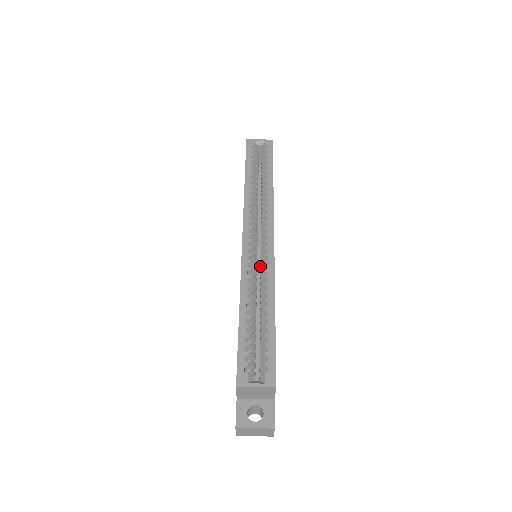
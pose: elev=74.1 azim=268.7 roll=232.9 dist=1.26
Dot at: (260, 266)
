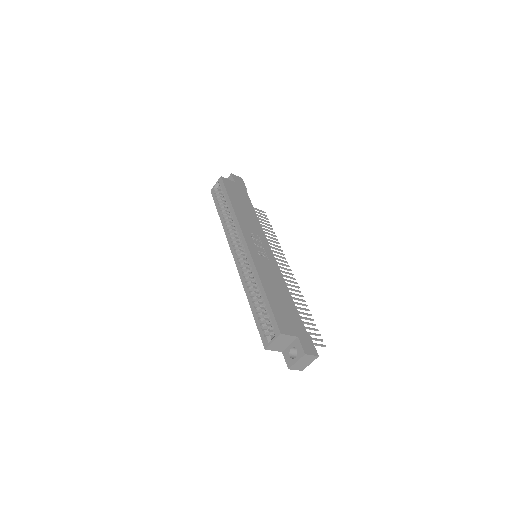
Dot at: occluded
